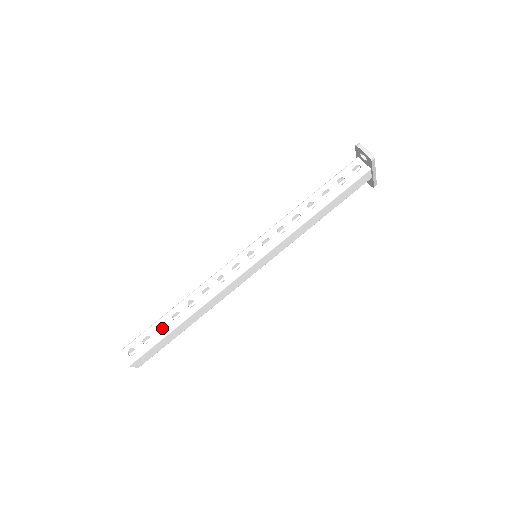
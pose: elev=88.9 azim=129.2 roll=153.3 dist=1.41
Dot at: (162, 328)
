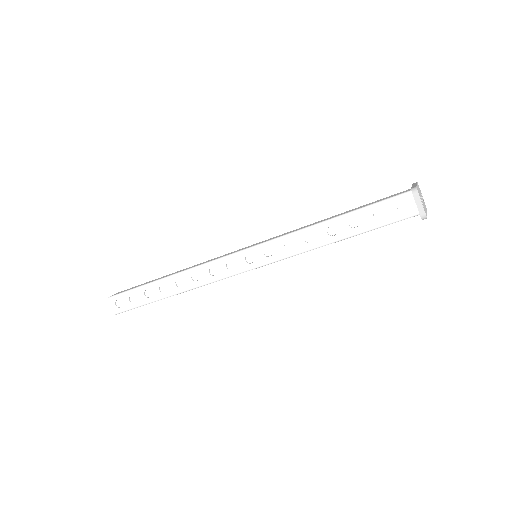
Dot at: occluded
